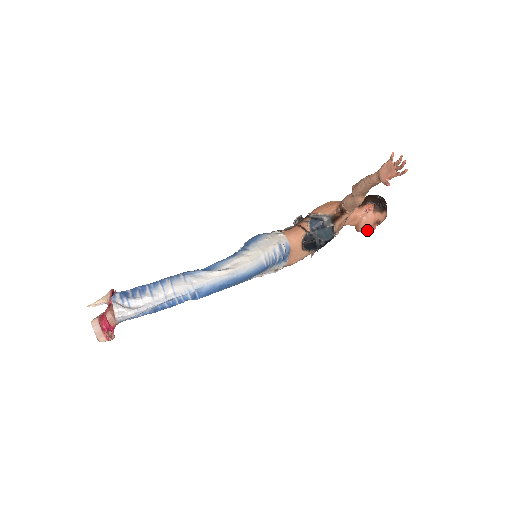
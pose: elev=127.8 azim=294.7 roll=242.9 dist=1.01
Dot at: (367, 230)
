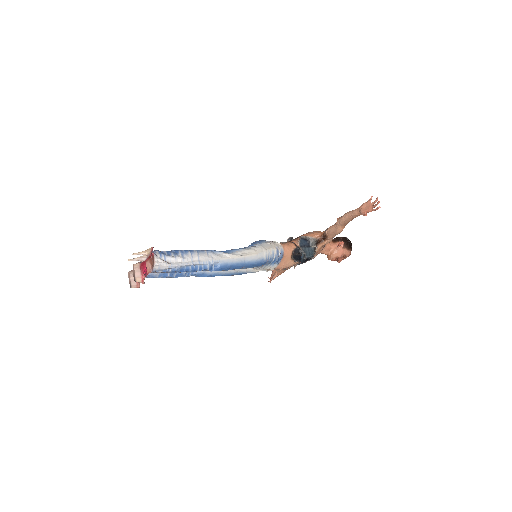
Dot at: (336, 260)
